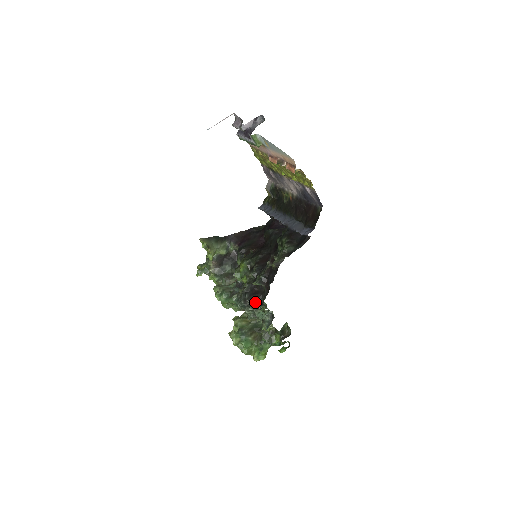
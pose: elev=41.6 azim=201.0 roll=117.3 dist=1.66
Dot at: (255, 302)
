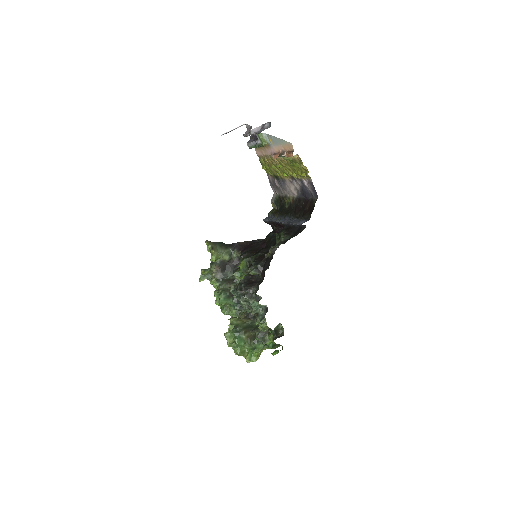
Dot at: (250, 291)
